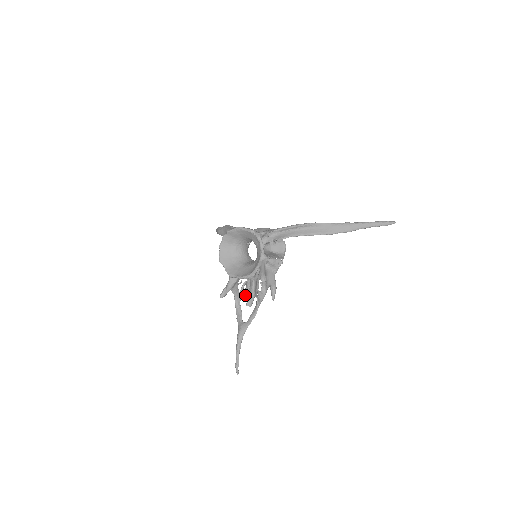
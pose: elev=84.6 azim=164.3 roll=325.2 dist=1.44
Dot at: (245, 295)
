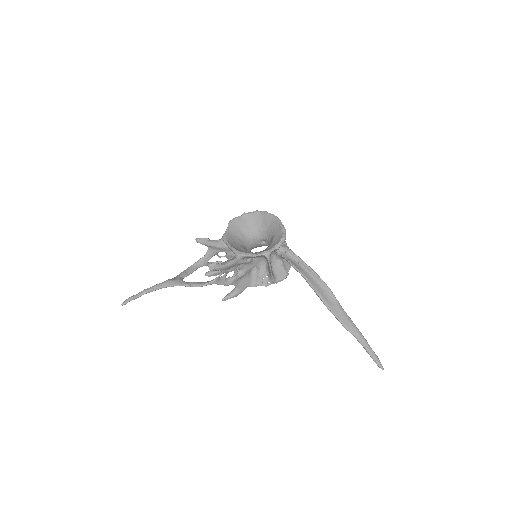
Dot at: (207, 273)
